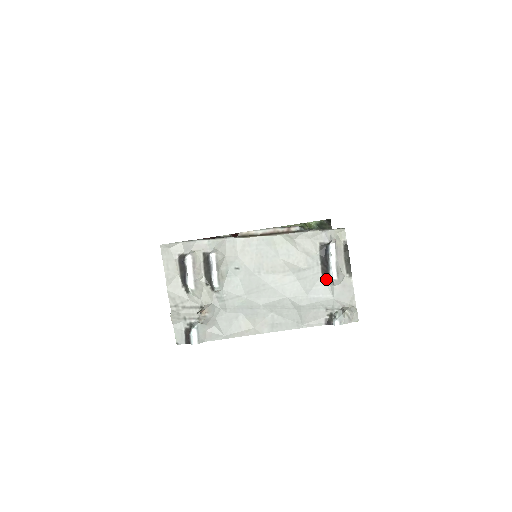
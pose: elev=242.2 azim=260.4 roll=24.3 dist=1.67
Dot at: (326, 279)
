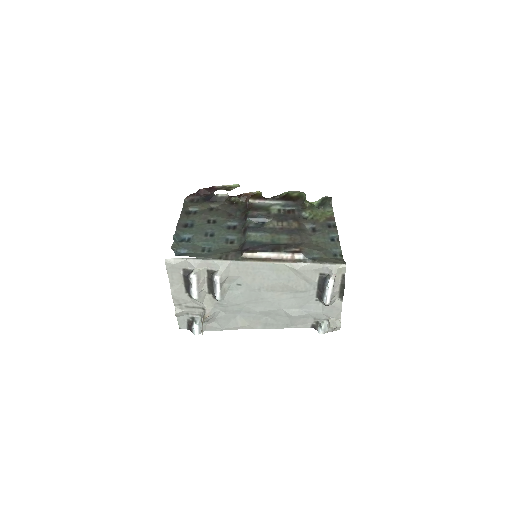
Dot at: (319, 300)
